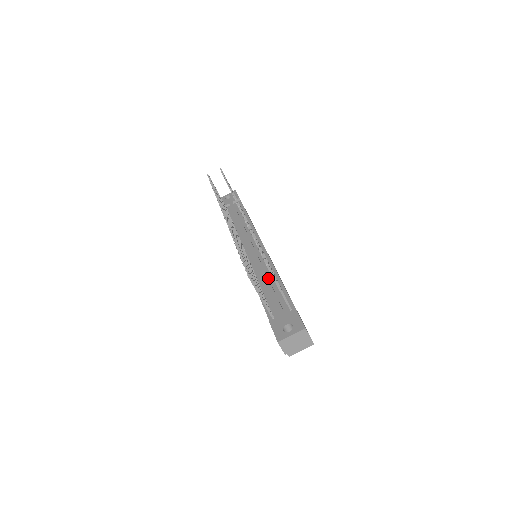
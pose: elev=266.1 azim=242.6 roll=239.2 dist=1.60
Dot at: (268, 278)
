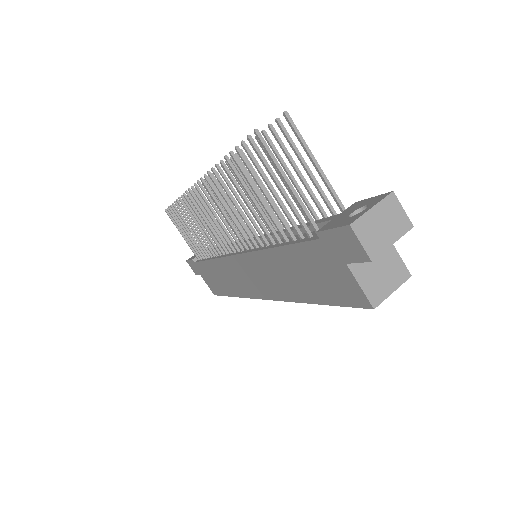
Dot at: occluded
